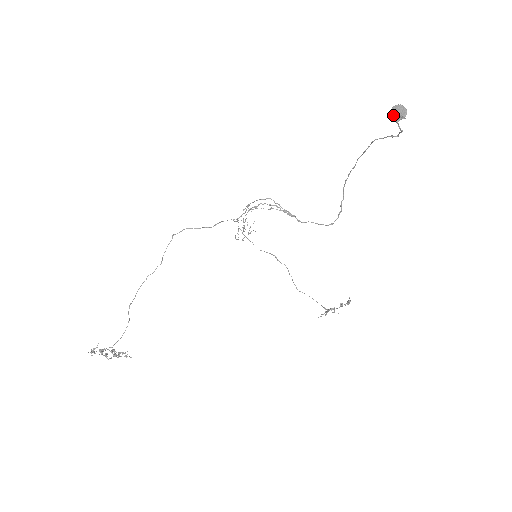
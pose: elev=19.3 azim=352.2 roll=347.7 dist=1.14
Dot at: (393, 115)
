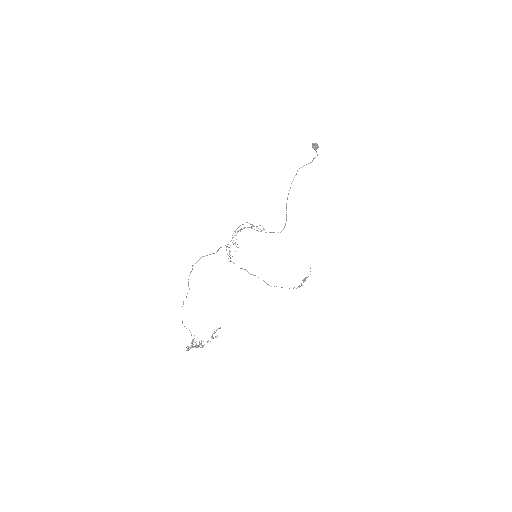
Dot at: (314, 147)
